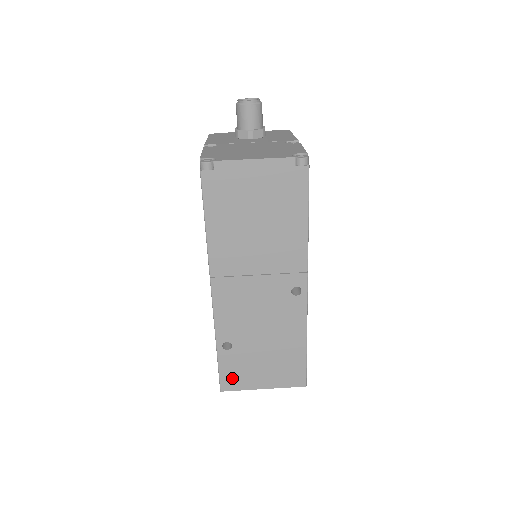
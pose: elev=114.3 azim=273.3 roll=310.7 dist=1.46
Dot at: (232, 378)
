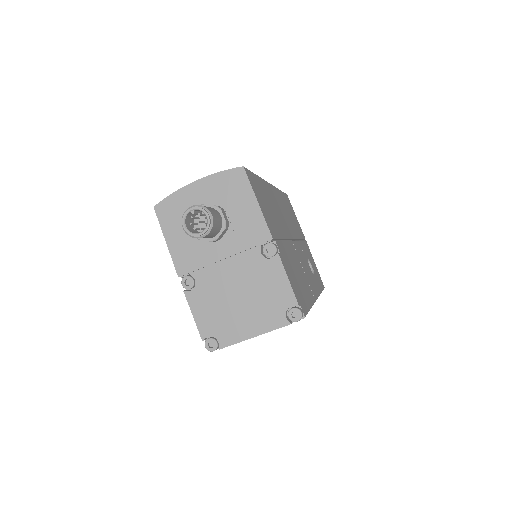
Dot at: occluded
